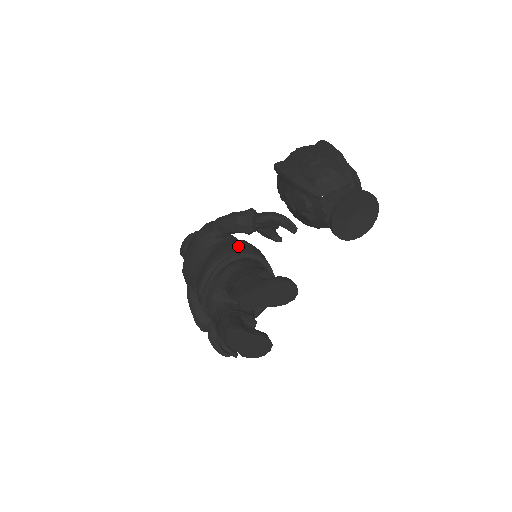
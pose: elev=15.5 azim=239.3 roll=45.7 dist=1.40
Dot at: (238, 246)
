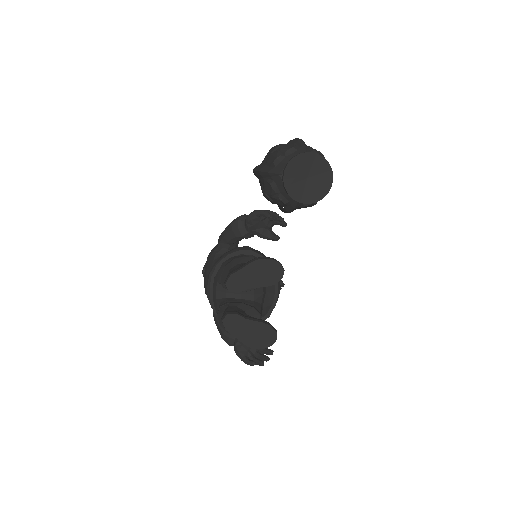
Dot at: (236, 248)
